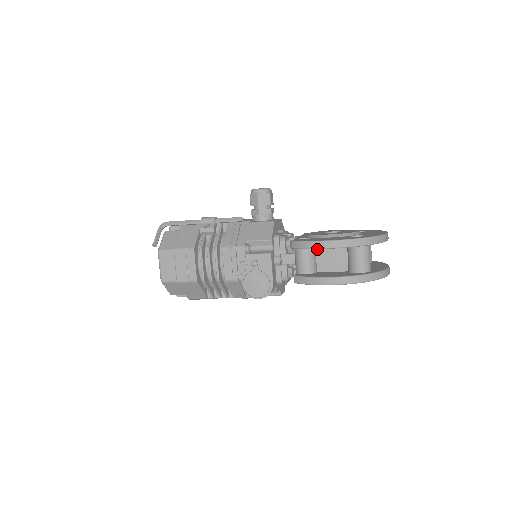
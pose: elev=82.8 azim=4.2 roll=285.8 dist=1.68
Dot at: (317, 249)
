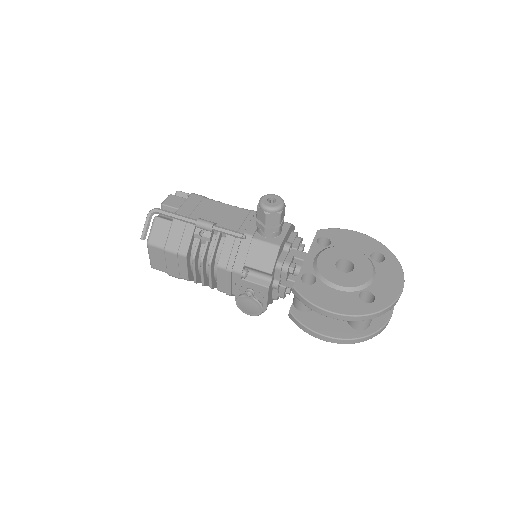
Dot at: occluded
